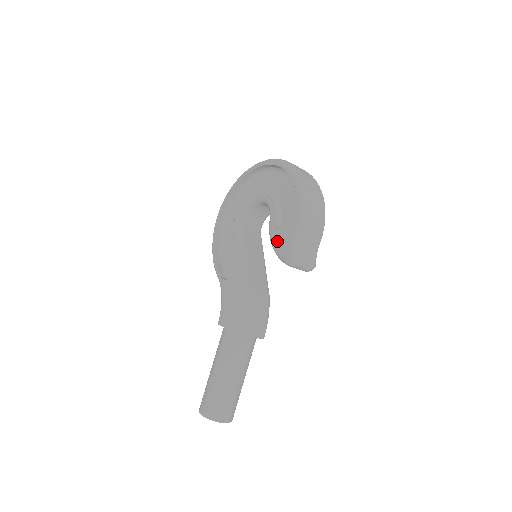
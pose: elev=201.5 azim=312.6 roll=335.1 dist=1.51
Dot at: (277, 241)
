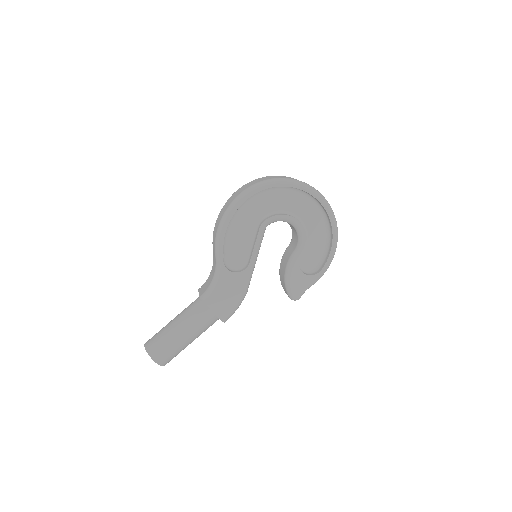
Dot at: (295, 279)
